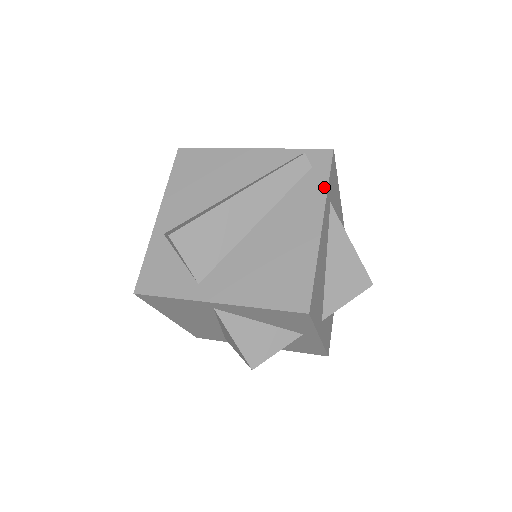
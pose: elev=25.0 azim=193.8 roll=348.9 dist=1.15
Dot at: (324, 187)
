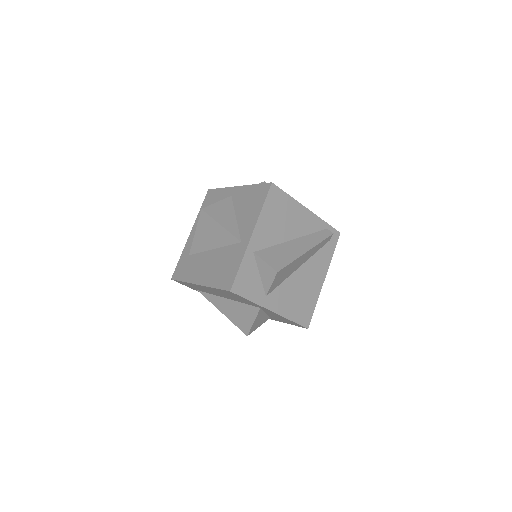
Dot at: (331, 256)
